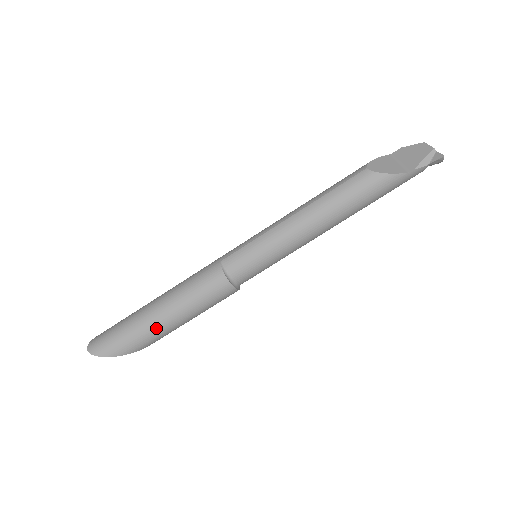
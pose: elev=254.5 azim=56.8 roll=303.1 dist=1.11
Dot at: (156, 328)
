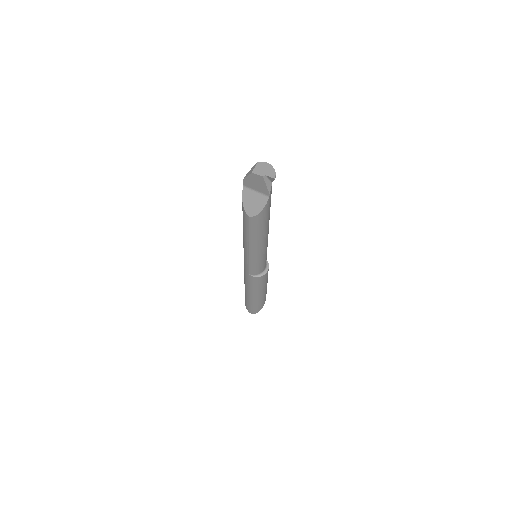
Dot at: (263, 297)
